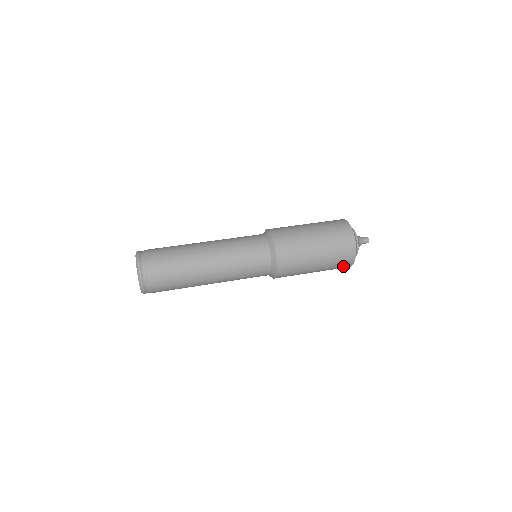
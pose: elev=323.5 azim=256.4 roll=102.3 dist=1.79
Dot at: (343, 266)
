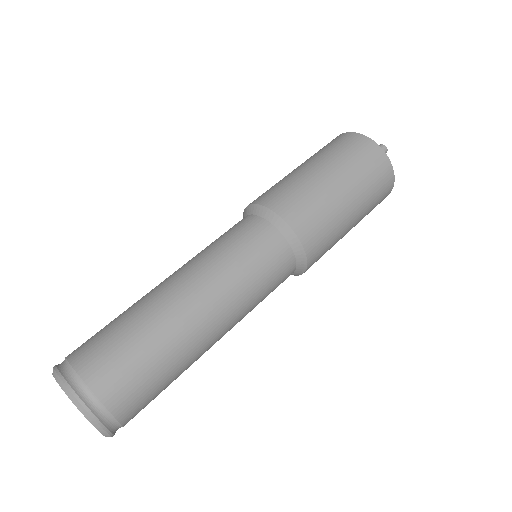
Dot at: (384, 189)
